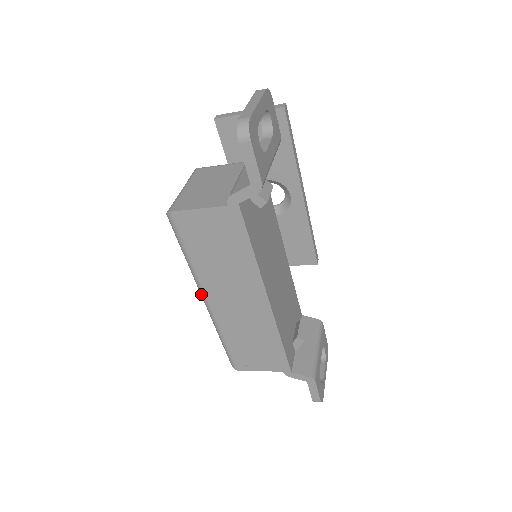
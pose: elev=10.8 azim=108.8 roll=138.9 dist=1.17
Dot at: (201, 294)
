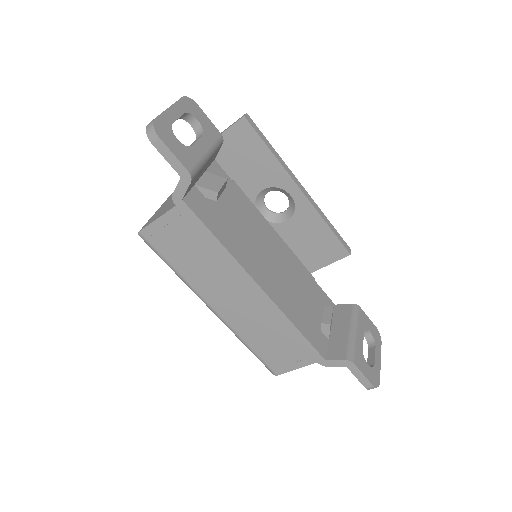
Dot at: occluded
